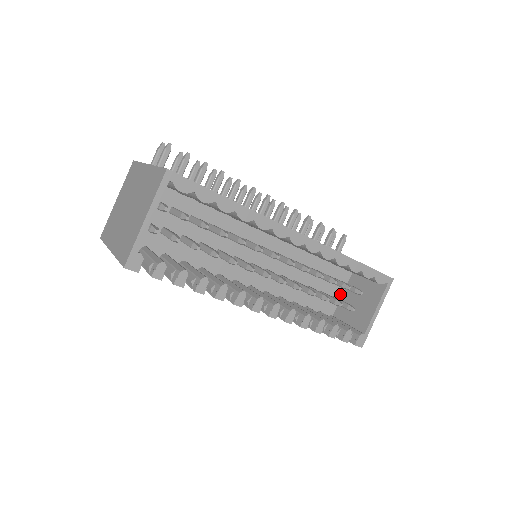
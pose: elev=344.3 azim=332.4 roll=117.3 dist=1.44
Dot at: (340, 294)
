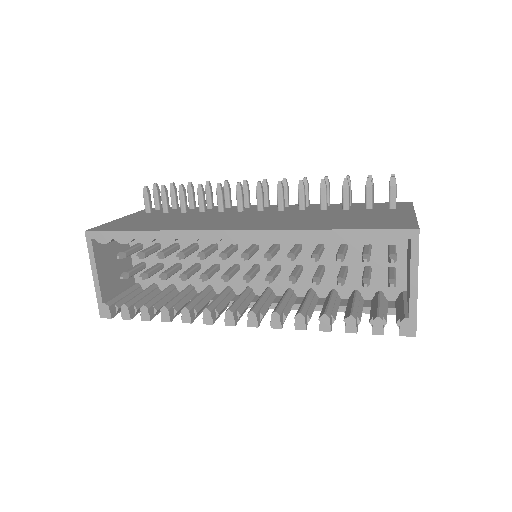
Dot at: (403, 261)
